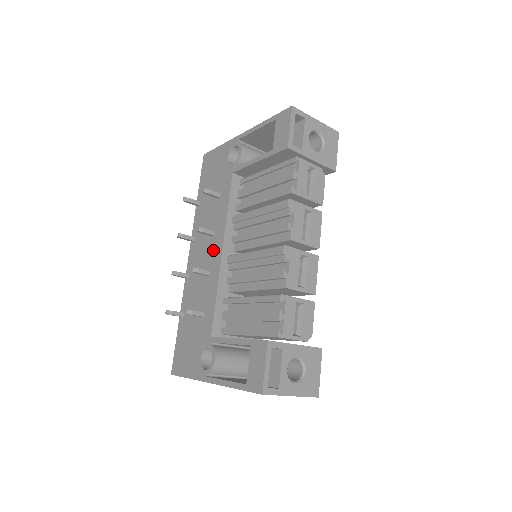
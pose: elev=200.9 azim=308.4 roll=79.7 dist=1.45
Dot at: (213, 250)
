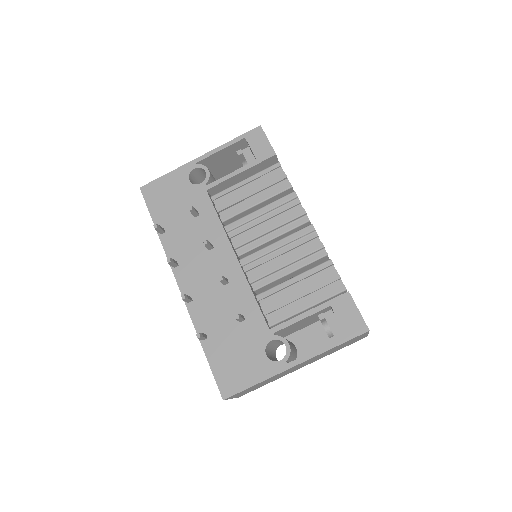
Dot at: (220, 260)
